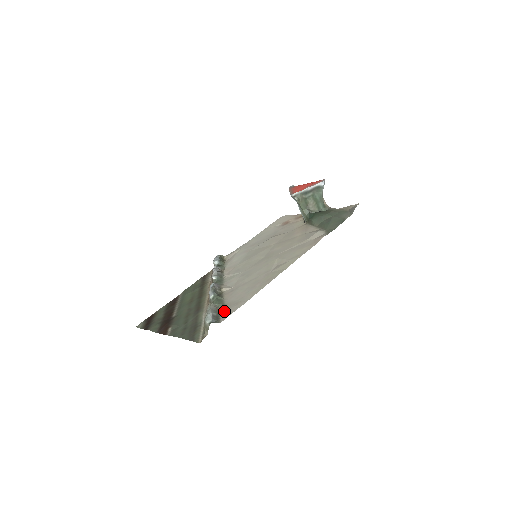
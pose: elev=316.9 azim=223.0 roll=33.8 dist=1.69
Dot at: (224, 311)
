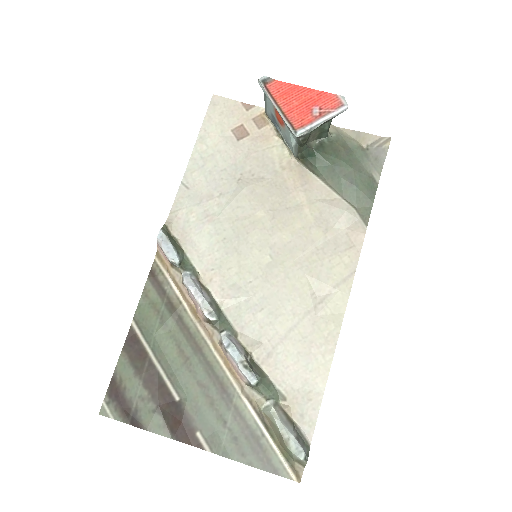
Dot at: (298, 417)
